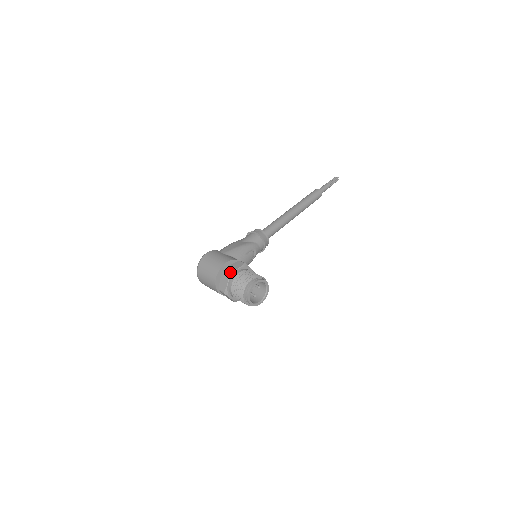
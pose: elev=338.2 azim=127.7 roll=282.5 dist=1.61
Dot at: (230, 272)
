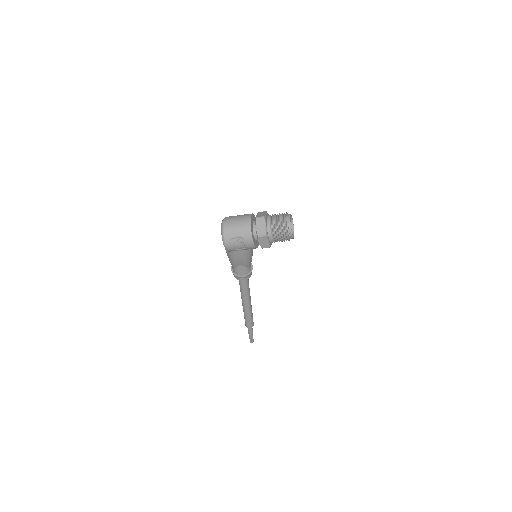
Dot at: occluded
